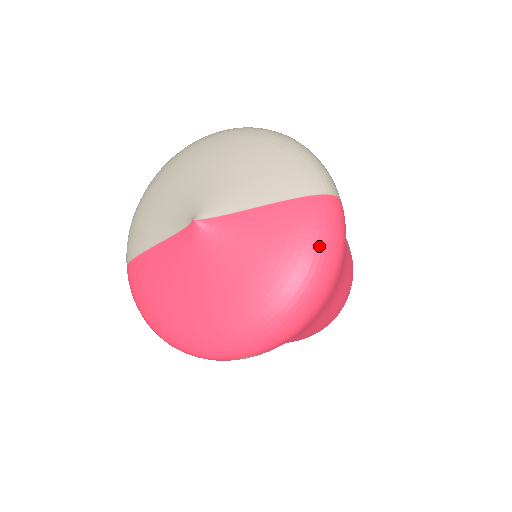
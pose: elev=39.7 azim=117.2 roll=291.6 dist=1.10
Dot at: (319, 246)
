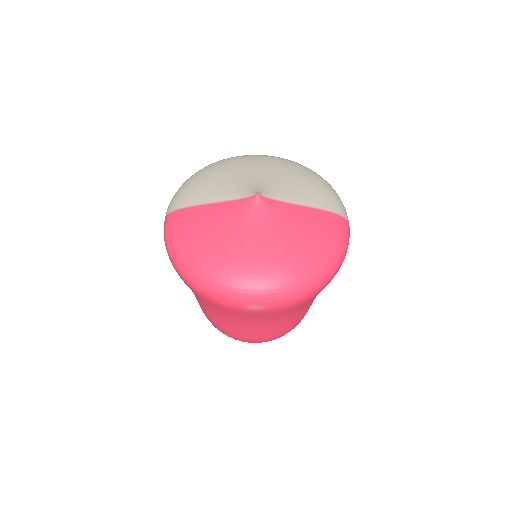
Dot at: (337, 246)
